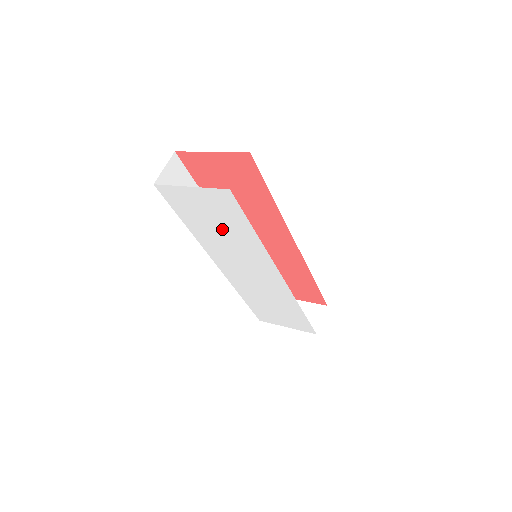
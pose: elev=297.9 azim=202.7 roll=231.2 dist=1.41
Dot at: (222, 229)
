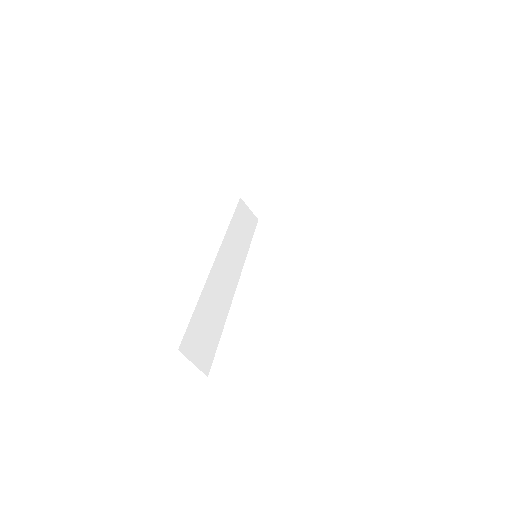
Dot at: occluded
